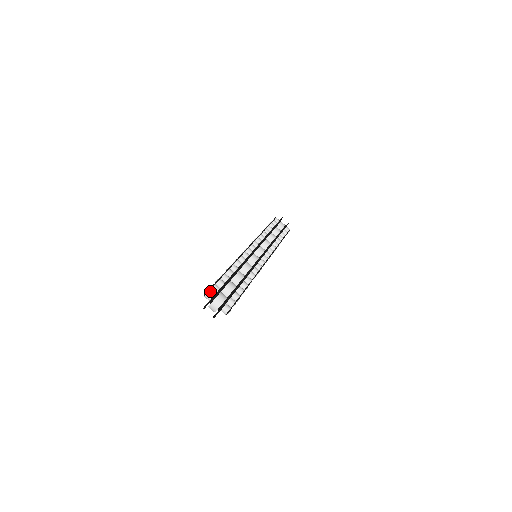
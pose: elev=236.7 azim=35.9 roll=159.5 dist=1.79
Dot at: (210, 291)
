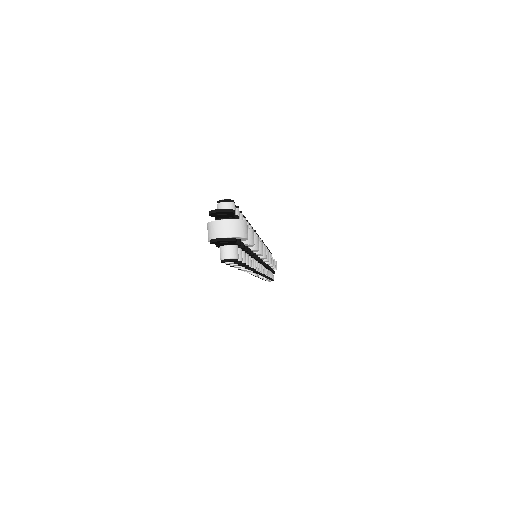
Dot at: occluded
